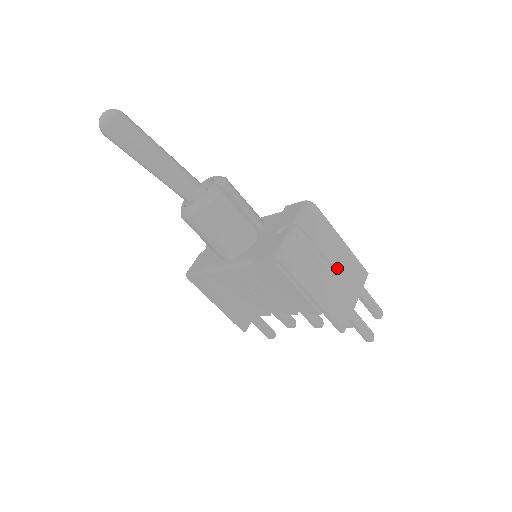
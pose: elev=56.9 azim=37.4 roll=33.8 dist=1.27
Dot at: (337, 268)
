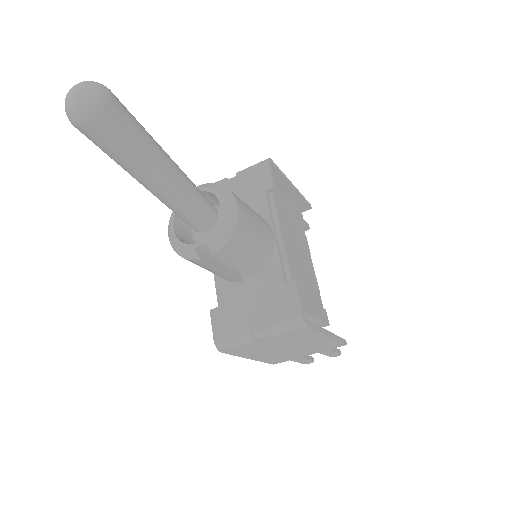
Dot at: (301, 347)
